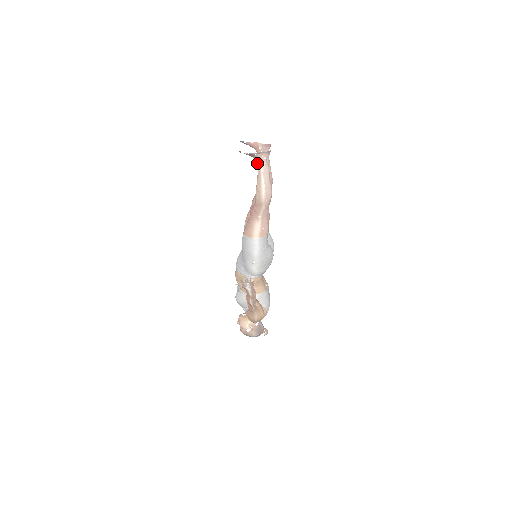
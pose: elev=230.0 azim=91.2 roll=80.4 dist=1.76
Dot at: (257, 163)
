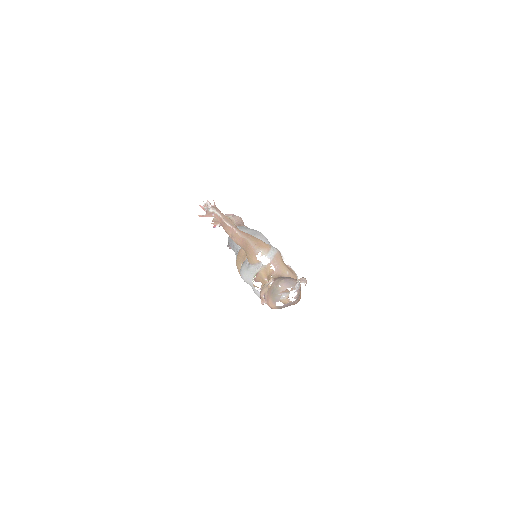
Dot at: occluded
